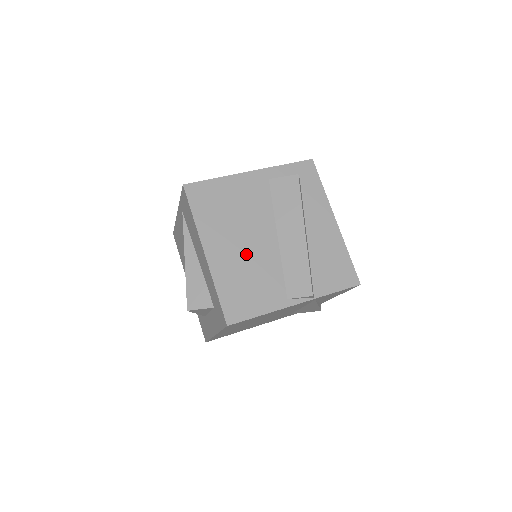
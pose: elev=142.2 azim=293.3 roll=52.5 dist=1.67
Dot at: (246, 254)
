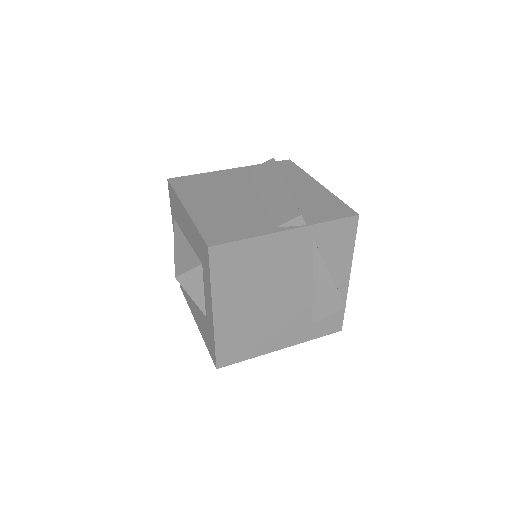
Dot at: (228, 206)
